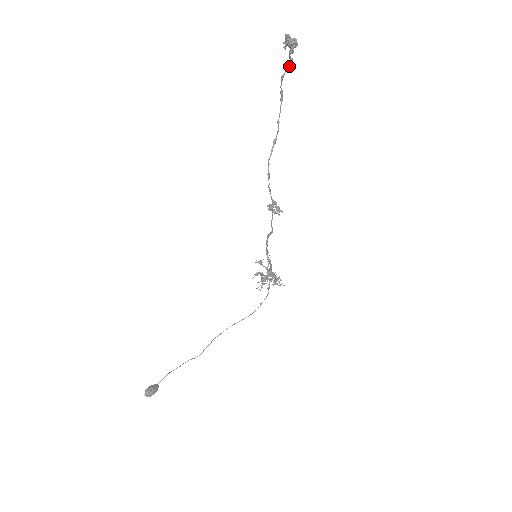
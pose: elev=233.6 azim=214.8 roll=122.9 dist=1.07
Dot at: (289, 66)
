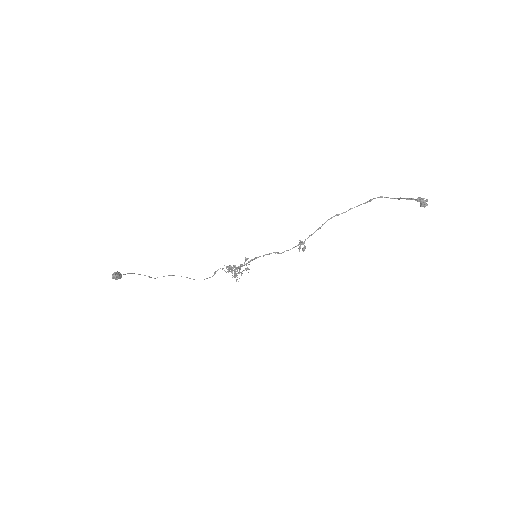
Dot at: (393, 198)
